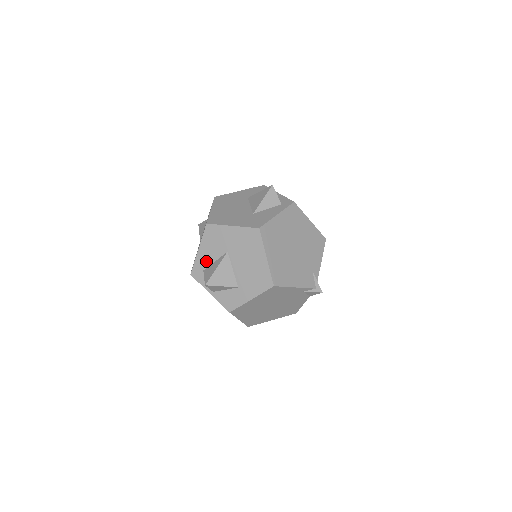
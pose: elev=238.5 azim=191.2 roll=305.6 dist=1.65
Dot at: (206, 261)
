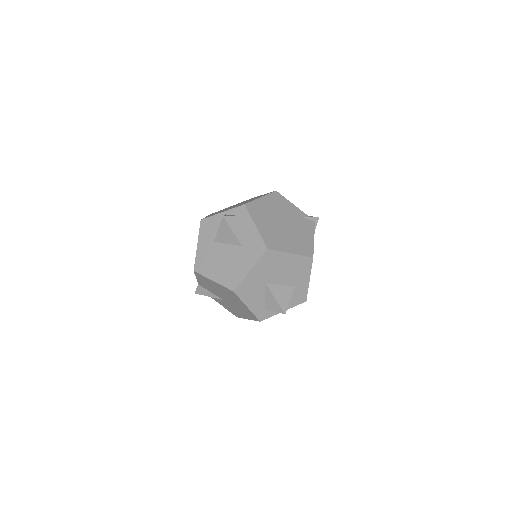
Dot at: (260, 304)
